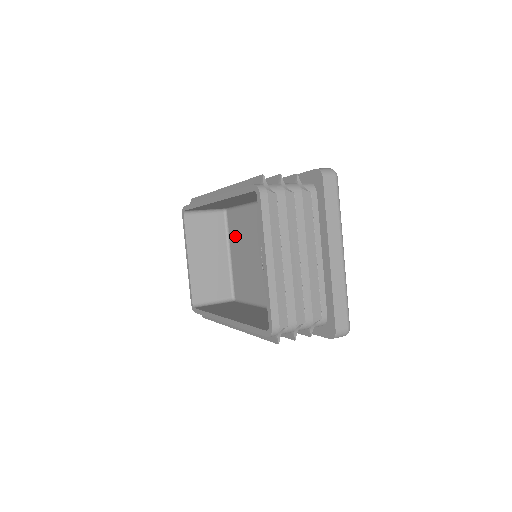
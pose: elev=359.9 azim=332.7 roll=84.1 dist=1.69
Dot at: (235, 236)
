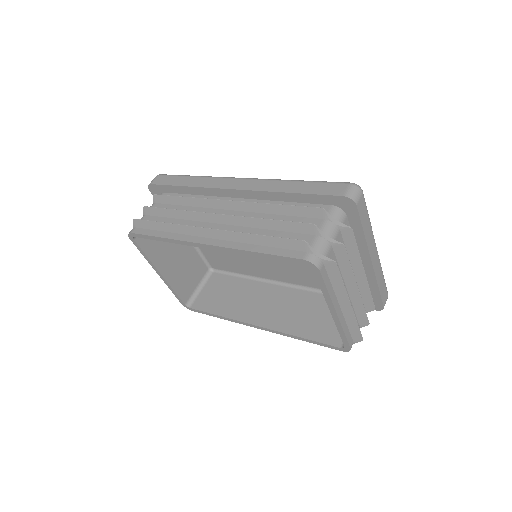
Dot at: occluded
